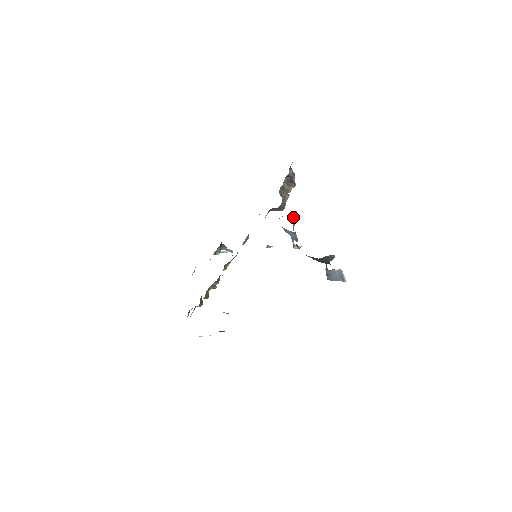
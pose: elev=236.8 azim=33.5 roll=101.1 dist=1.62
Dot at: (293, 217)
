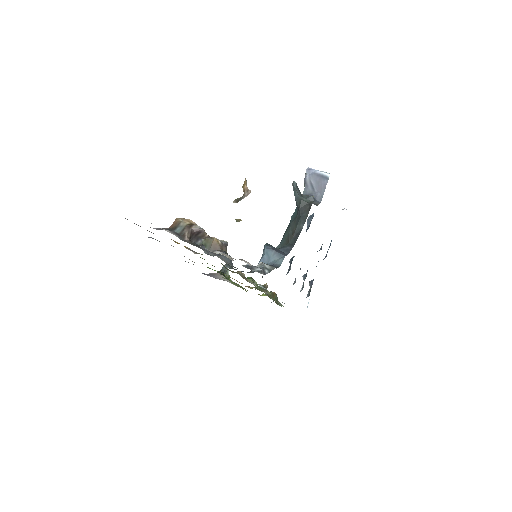
Dot at: occluded
